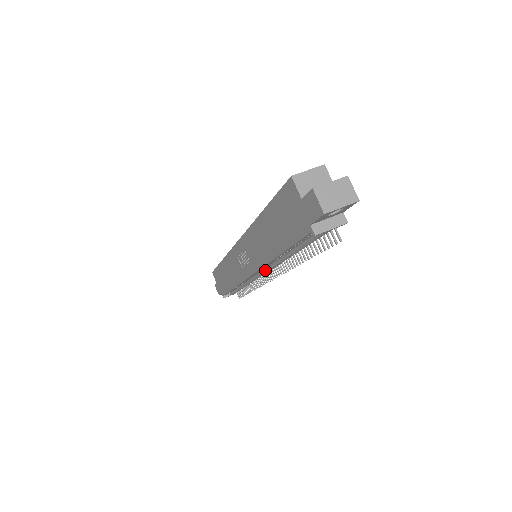
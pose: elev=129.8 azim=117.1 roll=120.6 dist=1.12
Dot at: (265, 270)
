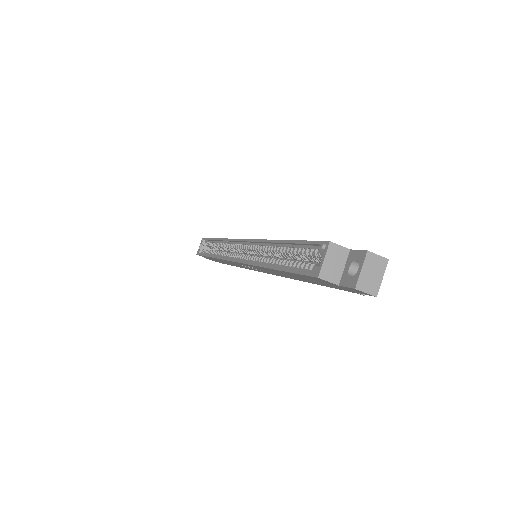
Dot at: occluded
